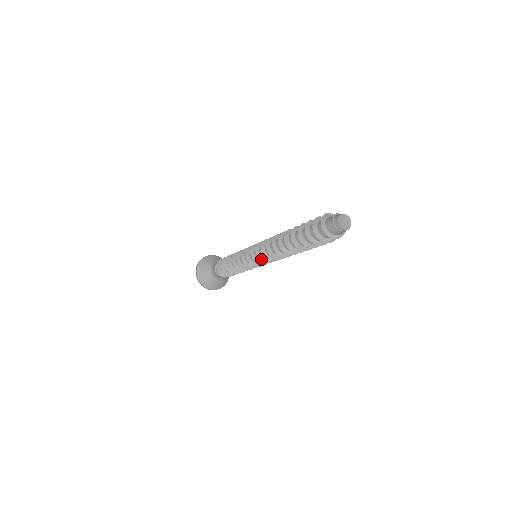
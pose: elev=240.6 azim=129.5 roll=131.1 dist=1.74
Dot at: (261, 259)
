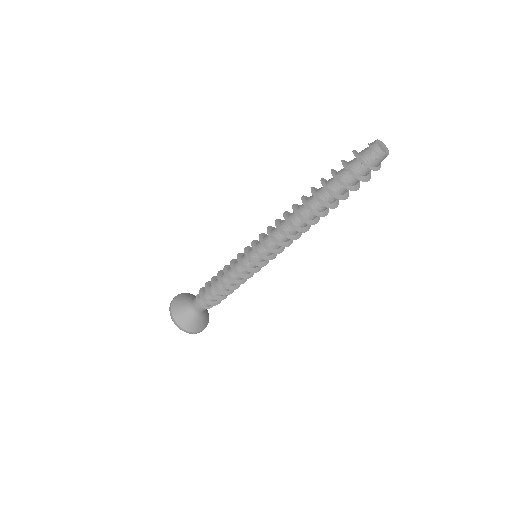
Dot at: (269, 249)
